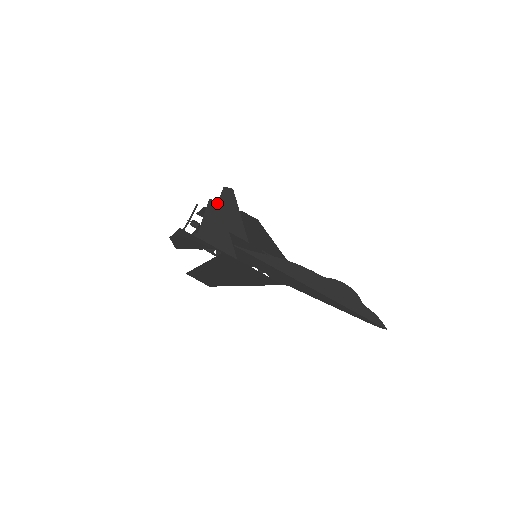
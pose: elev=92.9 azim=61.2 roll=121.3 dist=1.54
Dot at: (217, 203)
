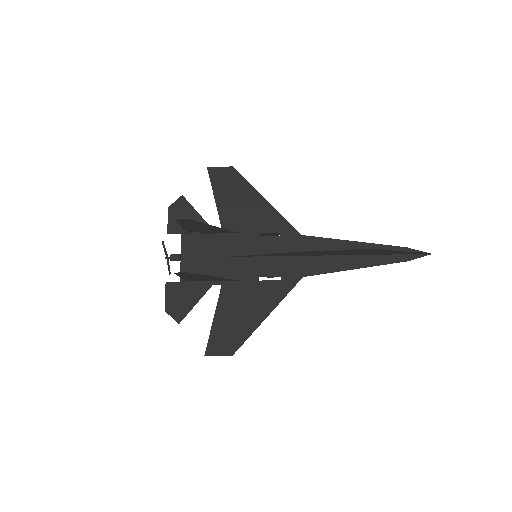
Dot at: (184, 273)
